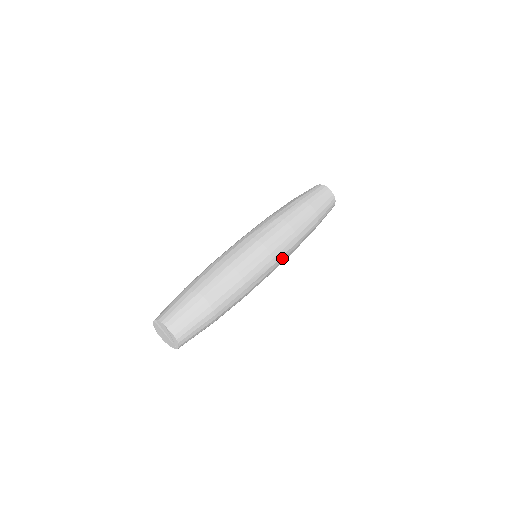
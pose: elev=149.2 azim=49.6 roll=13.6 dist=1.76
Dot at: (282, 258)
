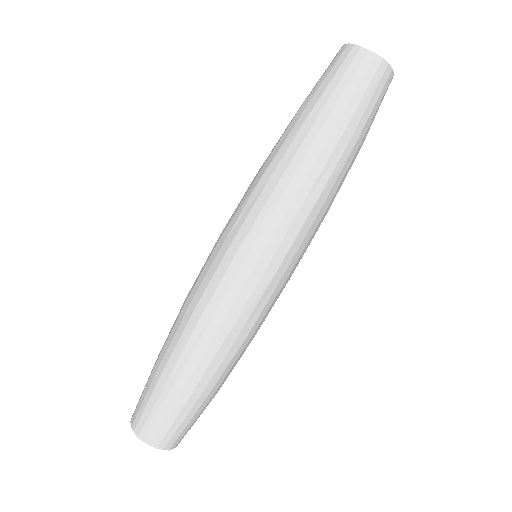
Dot at: (292, 251)
